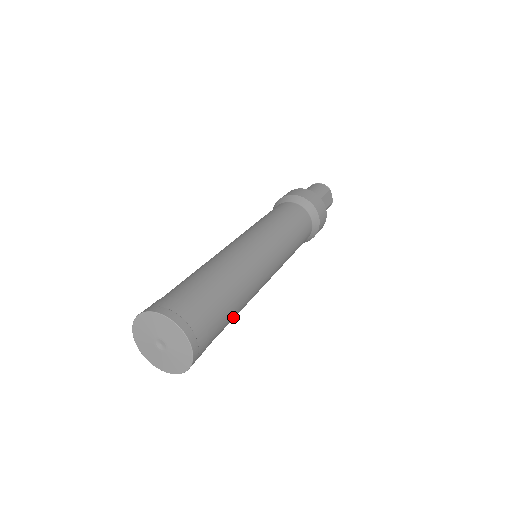
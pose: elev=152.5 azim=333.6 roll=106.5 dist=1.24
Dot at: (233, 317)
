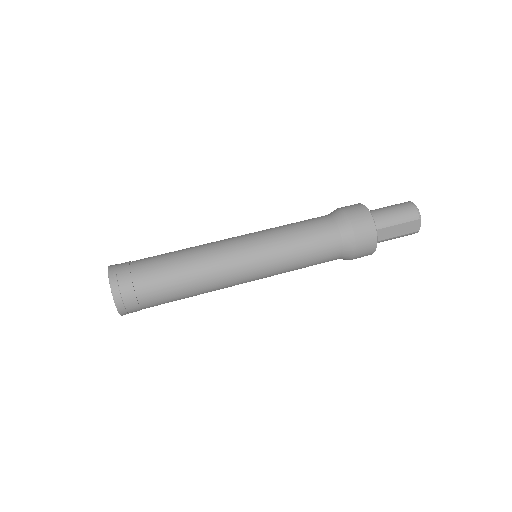
Dot at: (181, 298)
